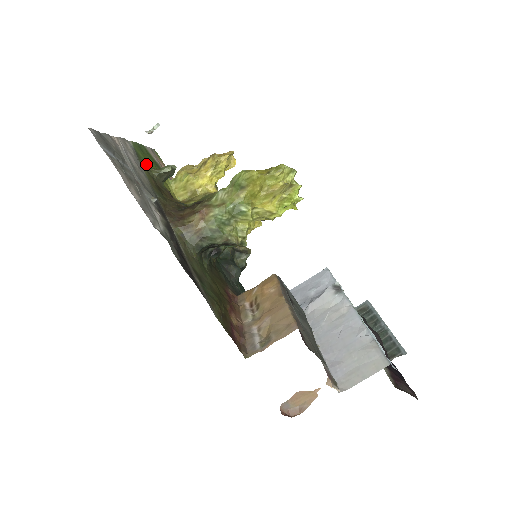
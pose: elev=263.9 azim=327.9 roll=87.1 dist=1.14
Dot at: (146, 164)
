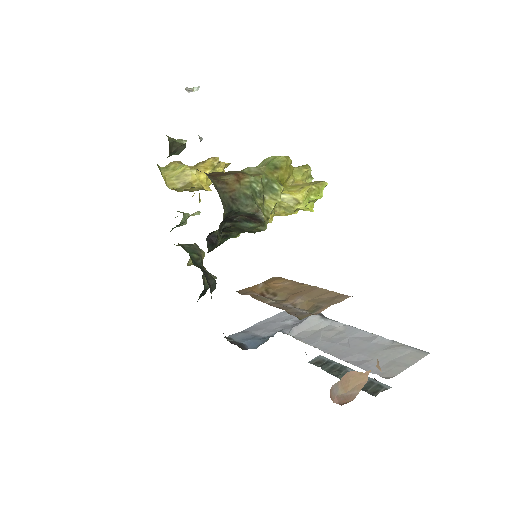
Dot at: occluded
